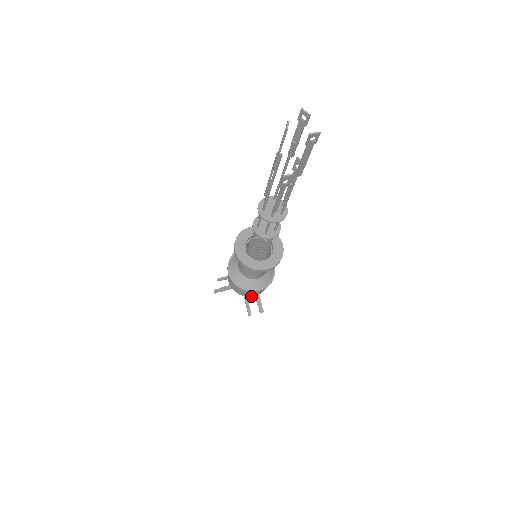
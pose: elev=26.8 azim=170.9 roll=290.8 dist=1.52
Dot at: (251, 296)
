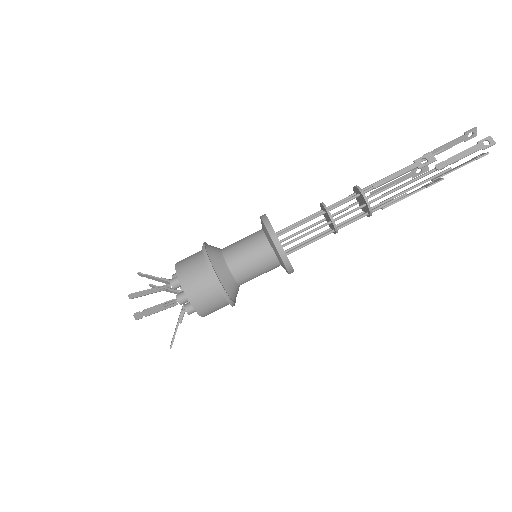
Dot at: (179, 277)
